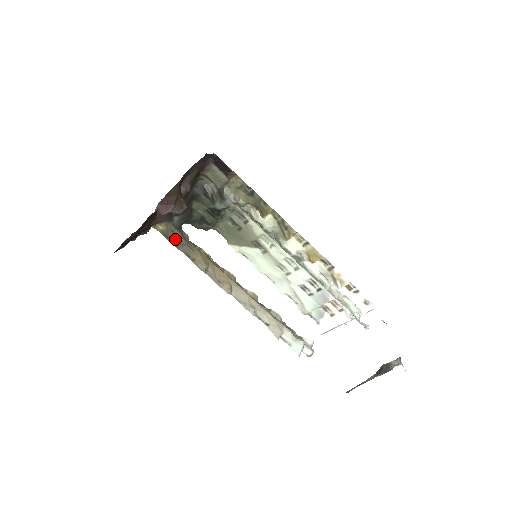
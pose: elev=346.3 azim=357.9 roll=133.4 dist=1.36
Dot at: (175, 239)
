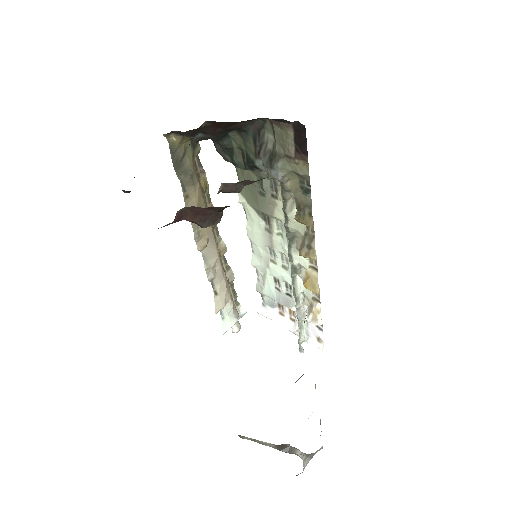
Dot at: (182, 161)
